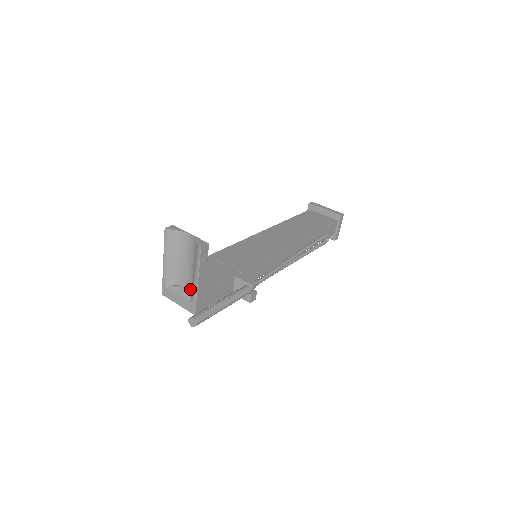
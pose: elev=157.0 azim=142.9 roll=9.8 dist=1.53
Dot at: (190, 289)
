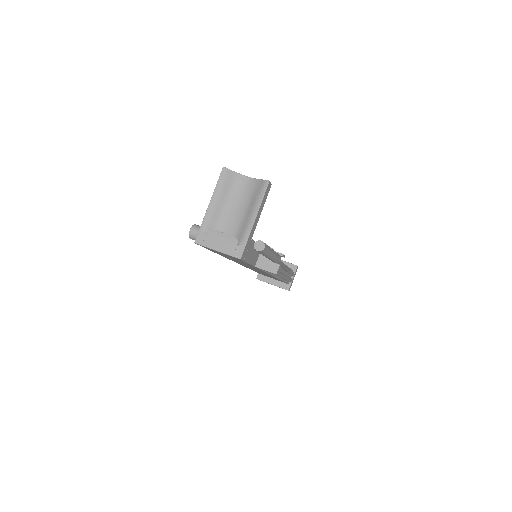
Dot at: (236, 233)
